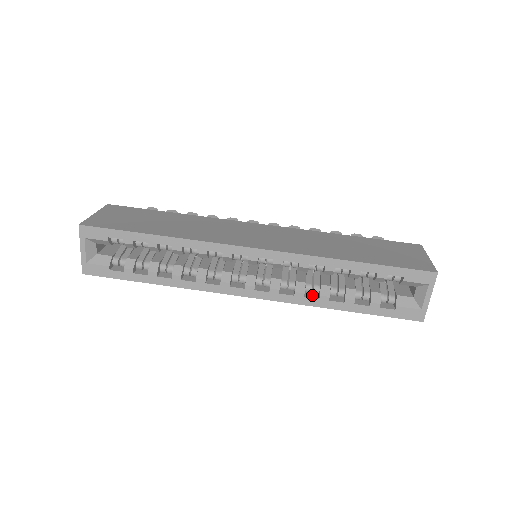
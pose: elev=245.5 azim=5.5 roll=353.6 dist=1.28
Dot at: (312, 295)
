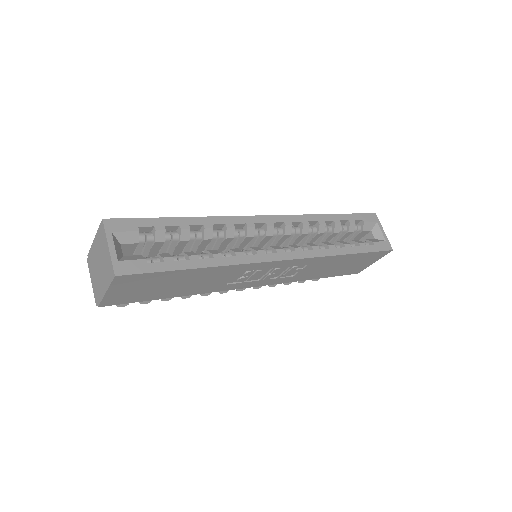
Dot at: occluded
